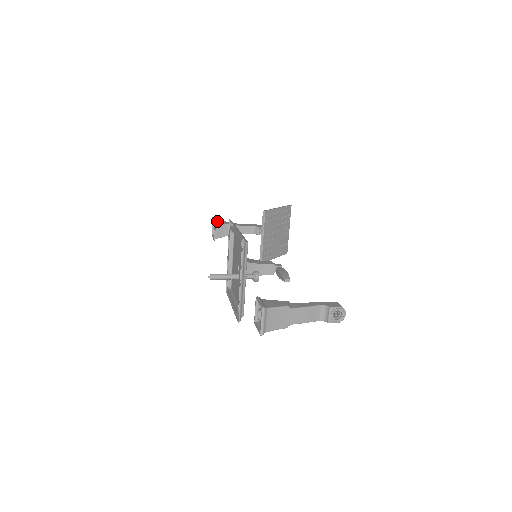
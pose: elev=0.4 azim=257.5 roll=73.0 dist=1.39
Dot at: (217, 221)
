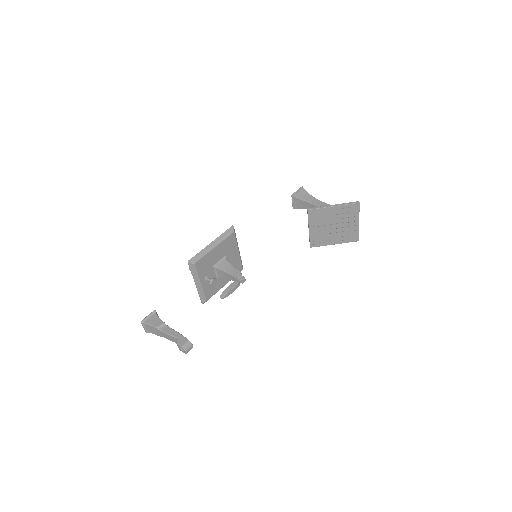
Dot at: (296, 195)
